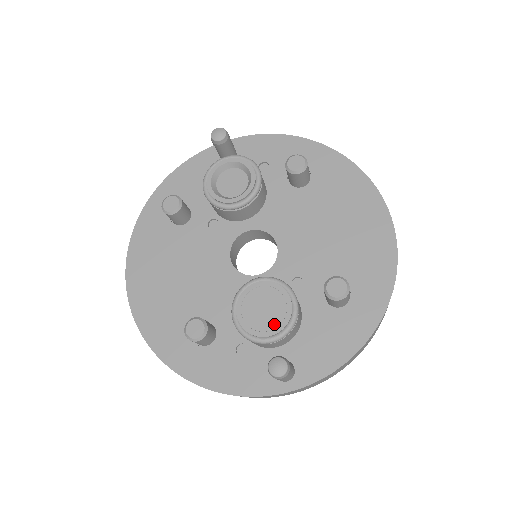
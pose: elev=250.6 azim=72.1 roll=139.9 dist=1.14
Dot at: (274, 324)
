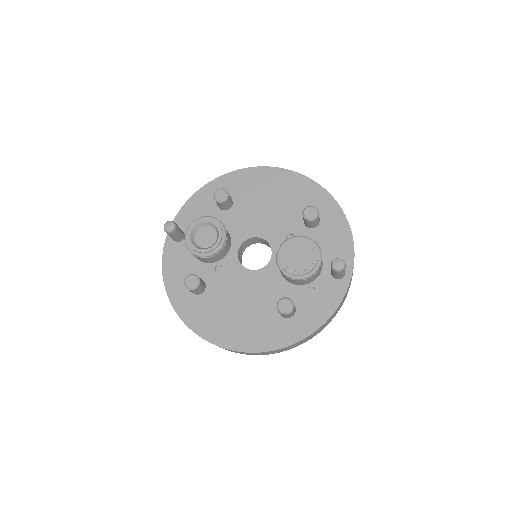
Dot at: (311, 256)
